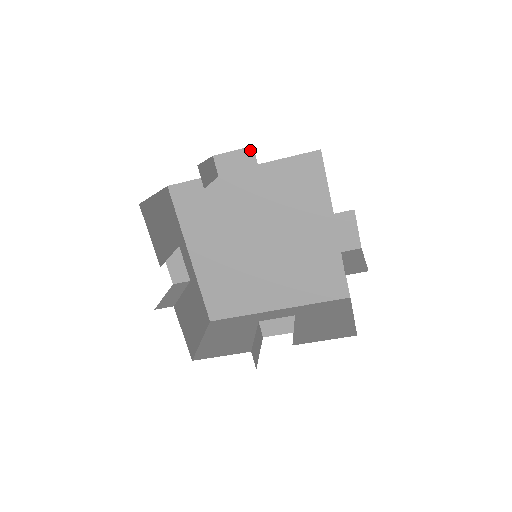
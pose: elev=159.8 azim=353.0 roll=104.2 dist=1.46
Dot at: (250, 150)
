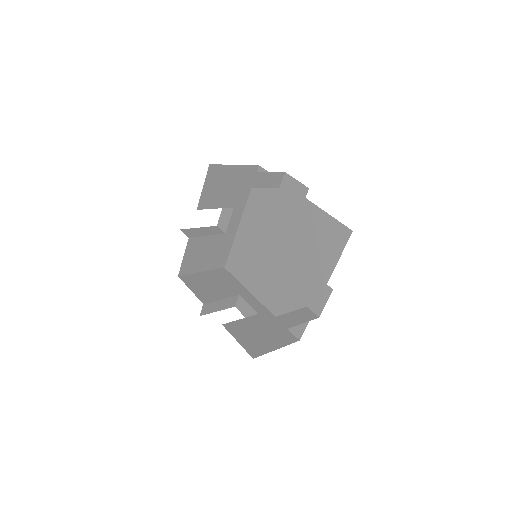
Dot at: (306, 189)
